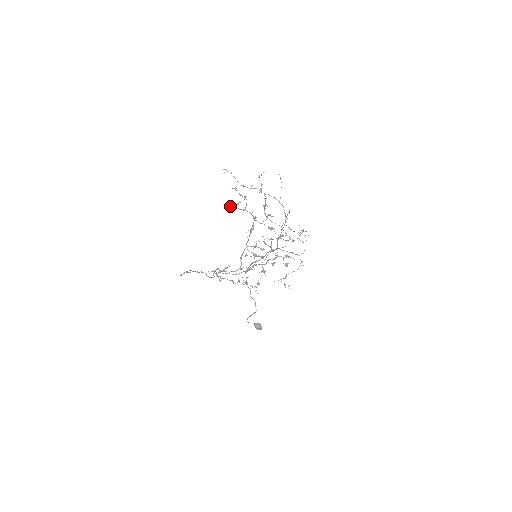
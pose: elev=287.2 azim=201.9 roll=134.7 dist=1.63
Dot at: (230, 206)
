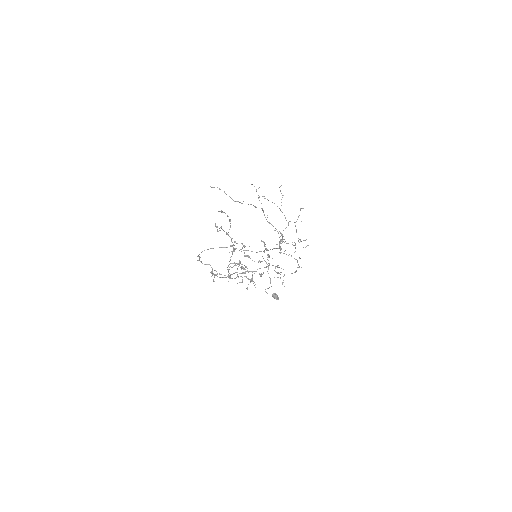
Dot at: occluded
